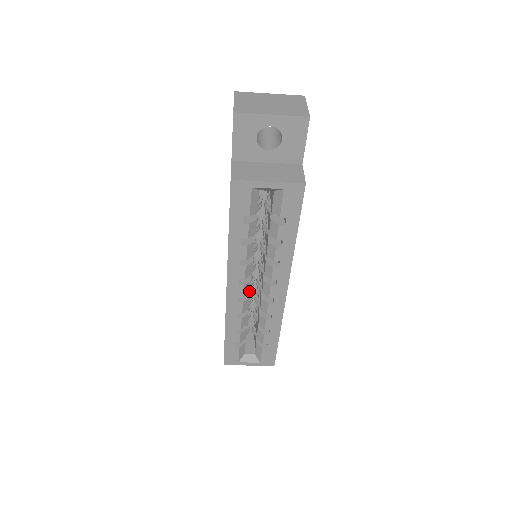
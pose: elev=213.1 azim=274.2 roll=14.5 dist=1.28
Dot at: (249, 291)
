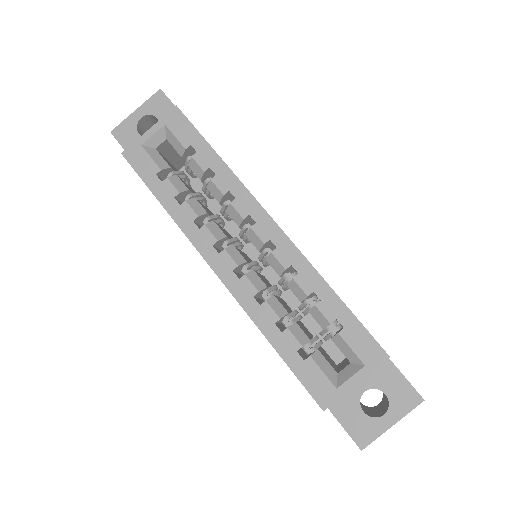
Dot at: (243, 260)
